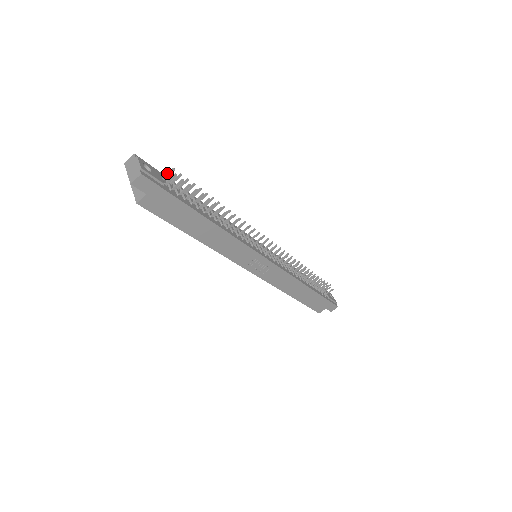
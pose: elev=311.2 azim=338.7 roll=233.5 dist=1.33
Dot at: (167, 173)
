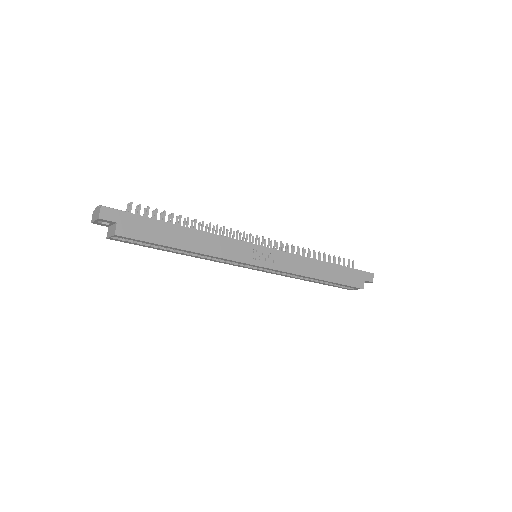
Dot at: (126, 210)
